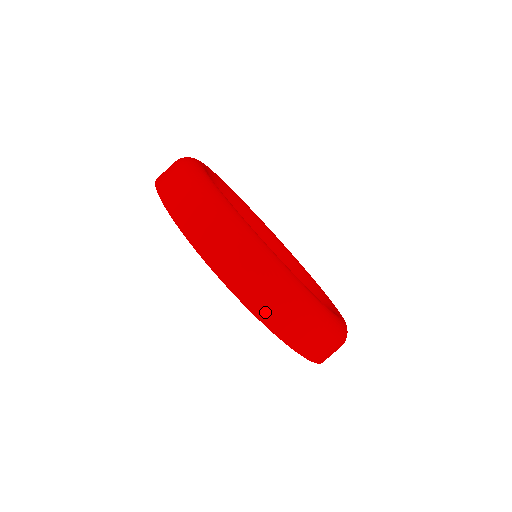
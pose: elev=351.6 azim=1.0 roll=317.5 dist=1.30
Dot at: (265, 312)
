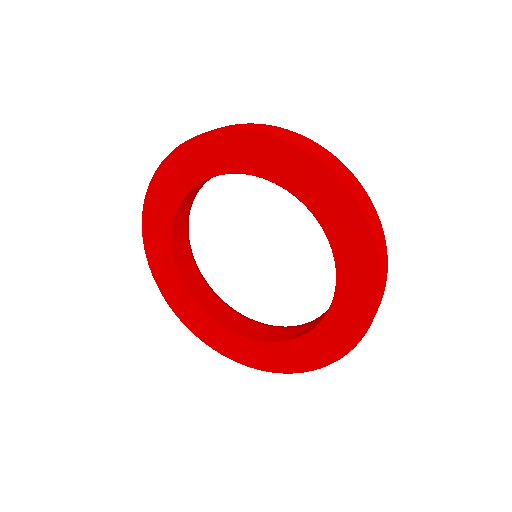
Dot at: (375, 229)
